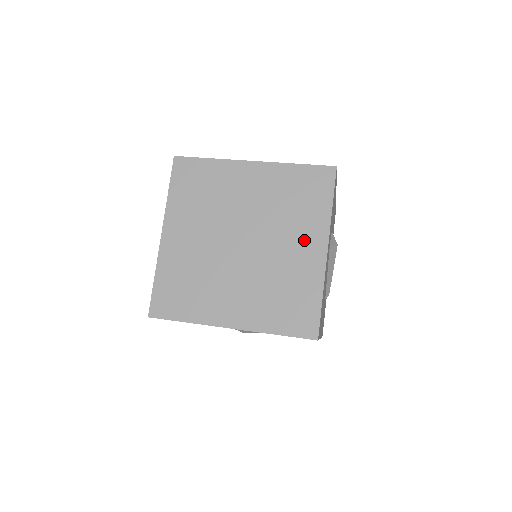
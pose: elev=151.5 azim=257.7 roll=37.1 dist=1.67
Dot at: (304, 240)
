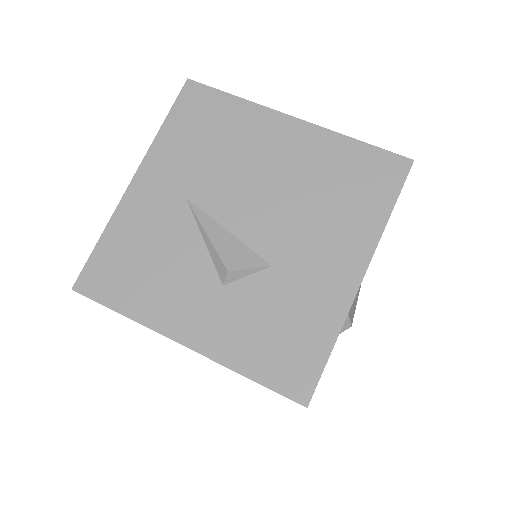
Dot at: occluded
